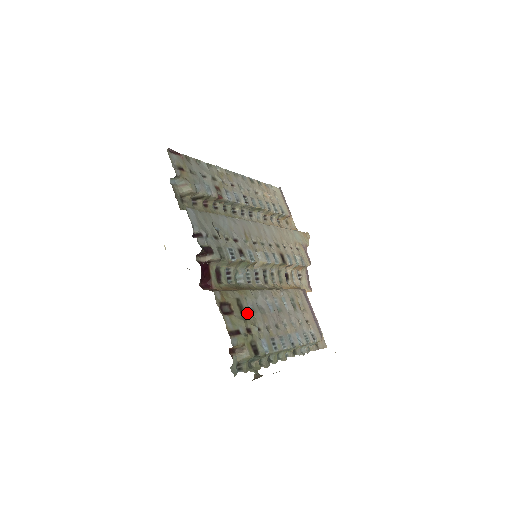
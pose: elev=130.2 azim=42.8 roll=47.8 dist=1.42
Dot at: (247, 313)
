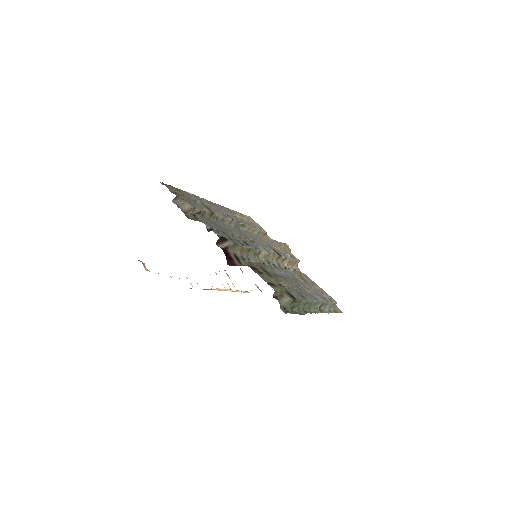
Dot at: (272, 276)
